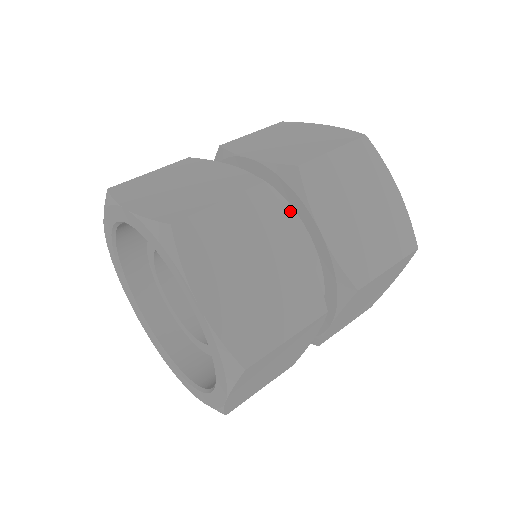
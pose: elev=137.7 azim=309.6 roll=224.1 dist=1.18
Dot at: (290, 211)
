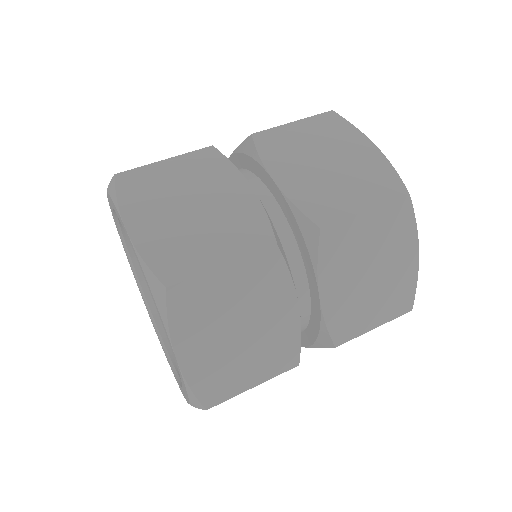
Dot at: (252, 177)
